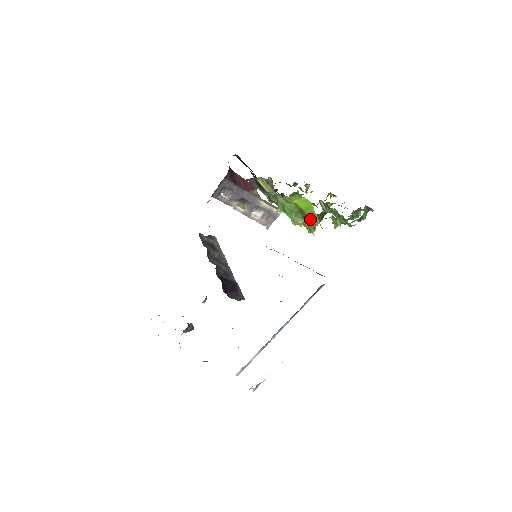
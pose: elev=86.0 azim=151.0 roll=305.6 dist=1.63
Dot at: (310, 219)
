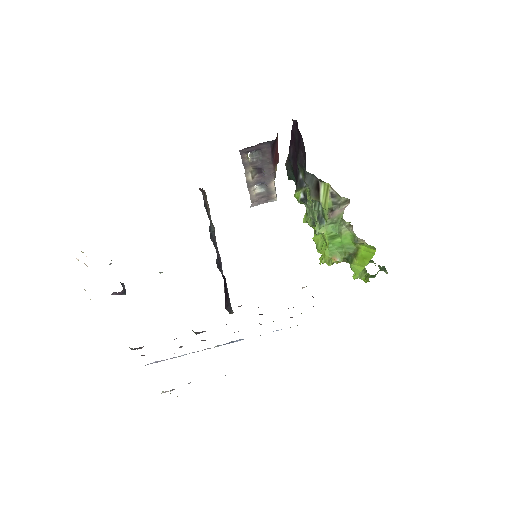
Dot at: (350, 263)
